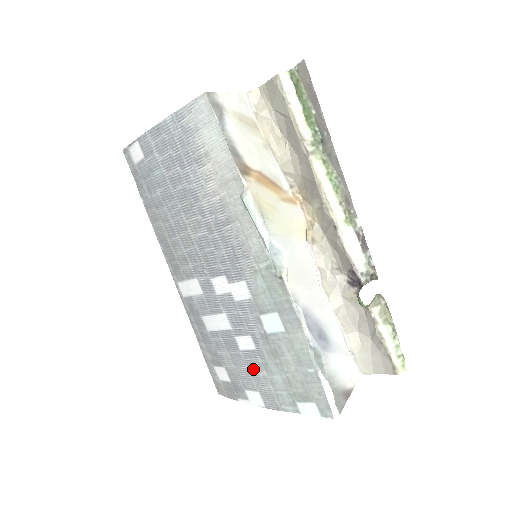
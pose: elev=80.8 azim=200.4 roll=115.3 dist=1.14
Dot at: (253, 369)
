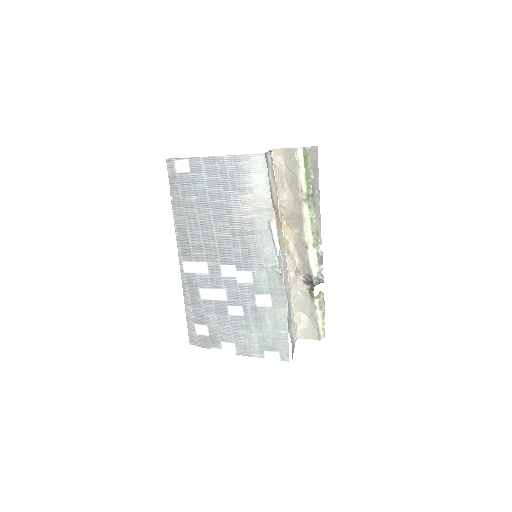
Dot at: (236, 328)
